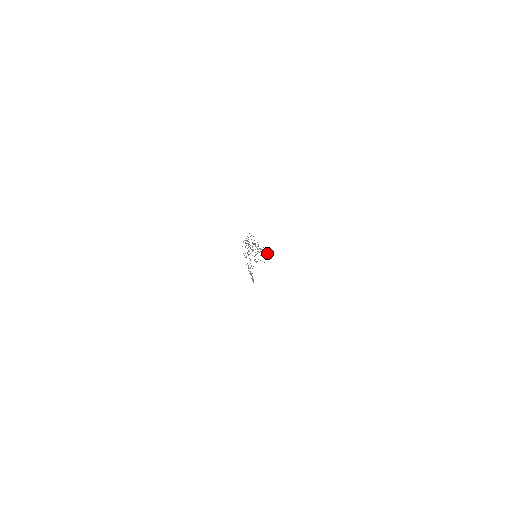
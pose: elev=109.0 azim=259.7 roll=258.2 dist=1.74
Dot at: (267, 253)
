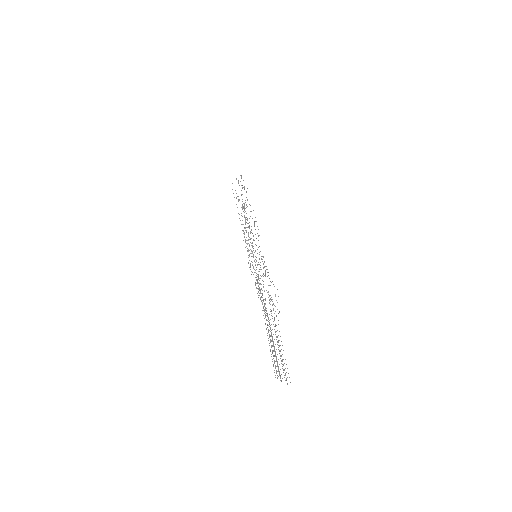
Dot at: occluded
